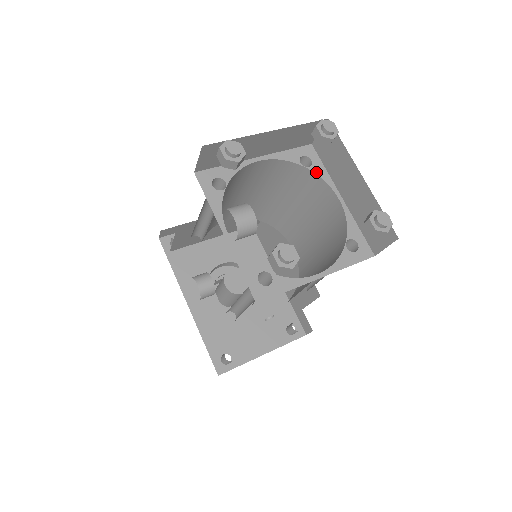
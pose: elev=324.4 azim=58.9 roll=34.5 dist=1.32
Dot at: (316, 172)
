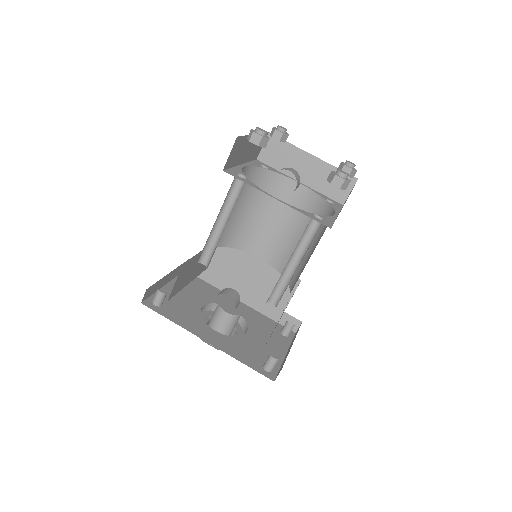
Dot at: (275, 171)
